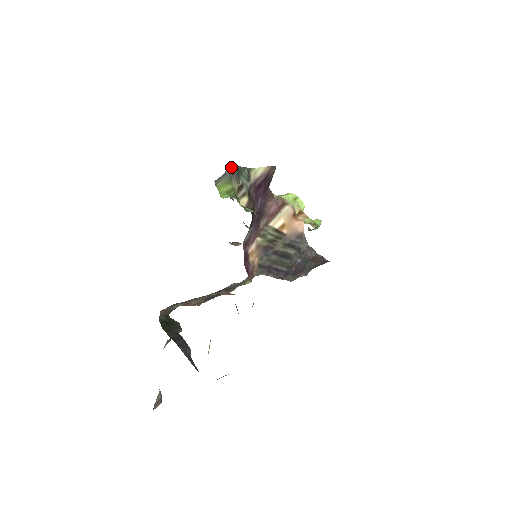
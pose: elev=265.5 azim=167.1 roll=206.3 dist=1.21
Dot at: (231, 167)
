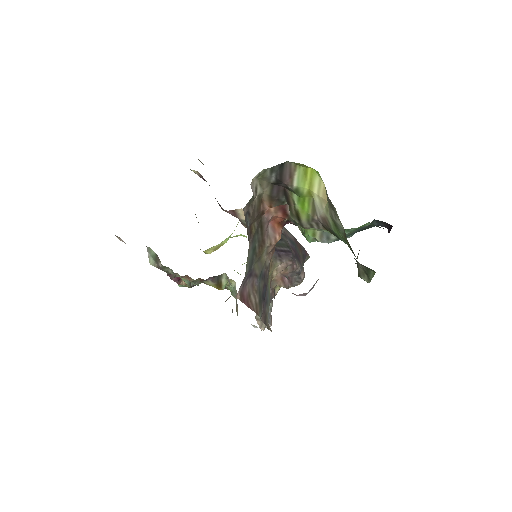
Dot at: occluded
